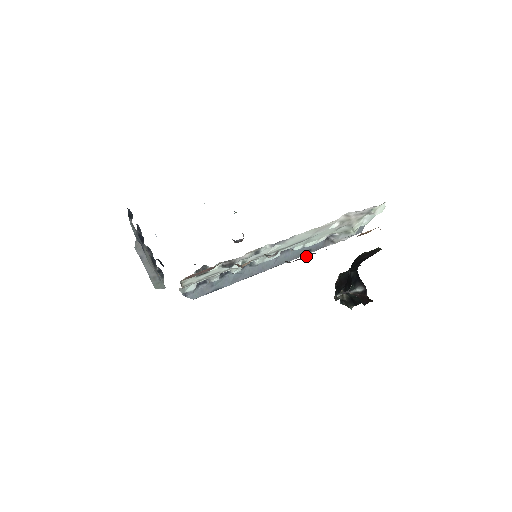
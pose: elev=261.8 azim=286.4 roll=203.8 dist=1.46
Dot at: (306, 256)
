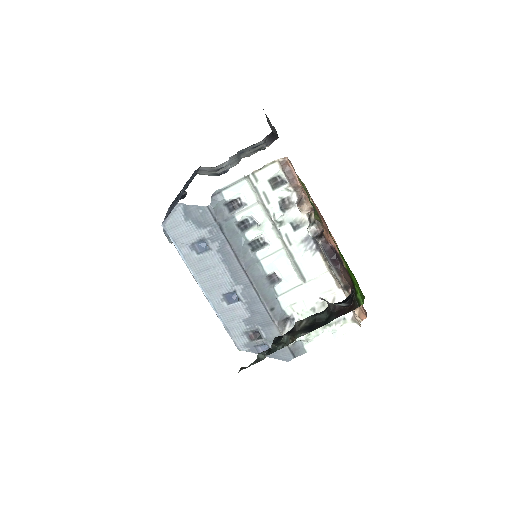
Dot at: (330, 253)
